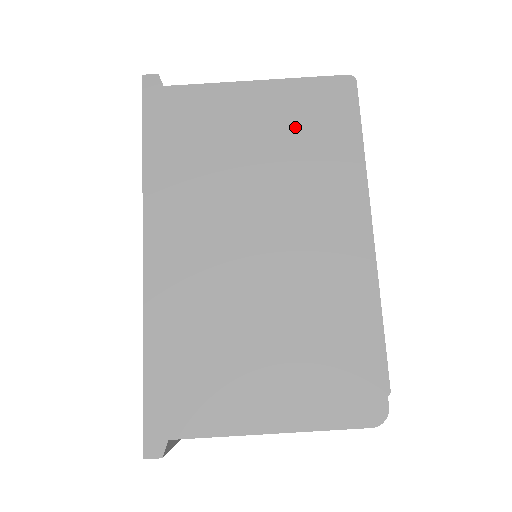
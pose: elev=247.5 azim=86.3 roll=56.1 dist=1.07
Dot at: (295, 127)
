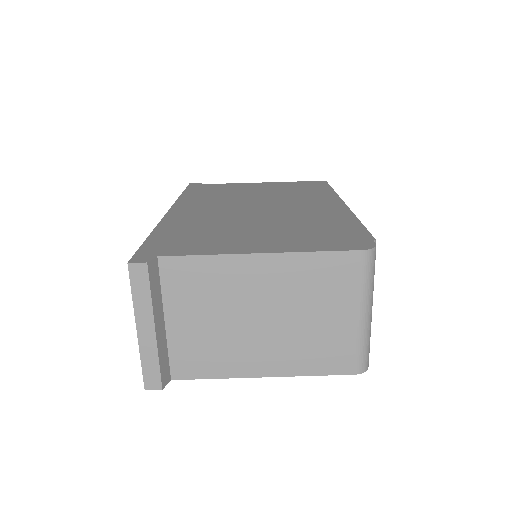
Dot at: (287, 188)
